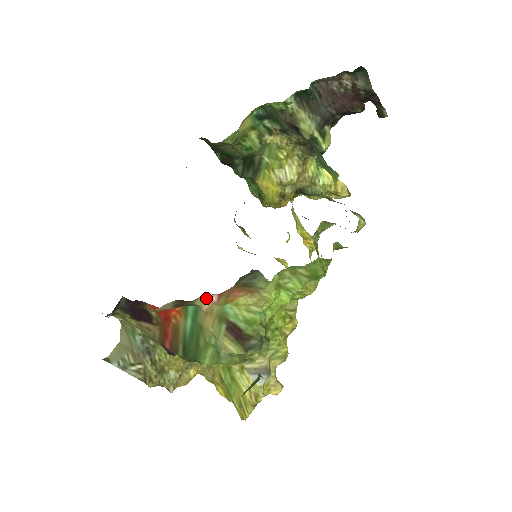
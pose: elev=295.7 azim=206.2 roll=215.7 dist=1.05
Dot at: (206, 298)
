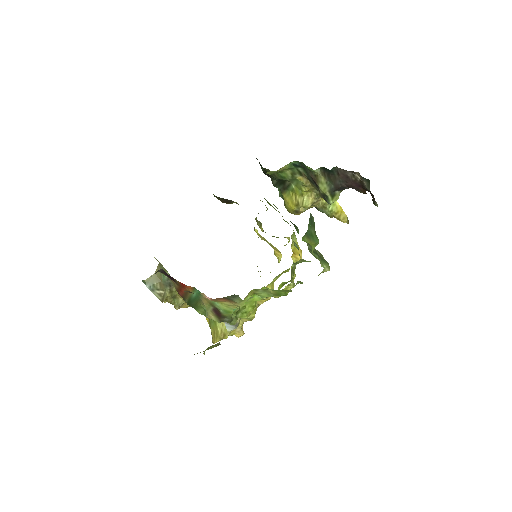
Dot at: (205, 295)
